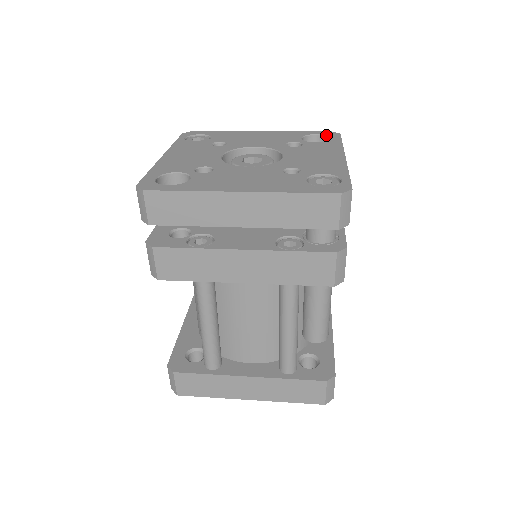
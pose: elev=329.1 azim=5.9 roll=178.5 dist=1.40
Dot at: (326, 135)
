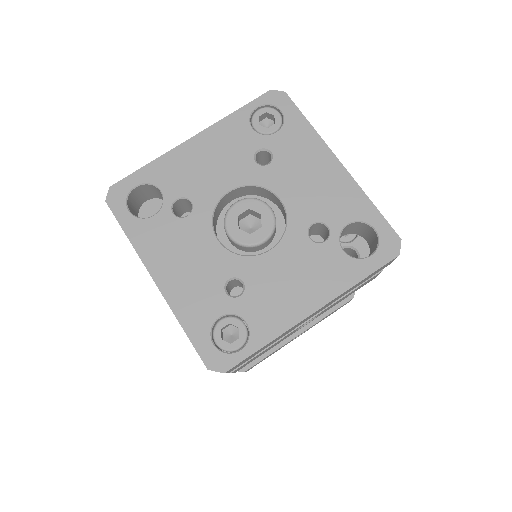
Dot at: (379, 244)
